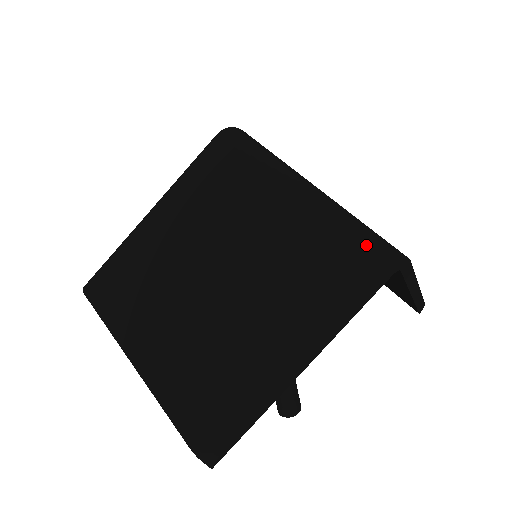
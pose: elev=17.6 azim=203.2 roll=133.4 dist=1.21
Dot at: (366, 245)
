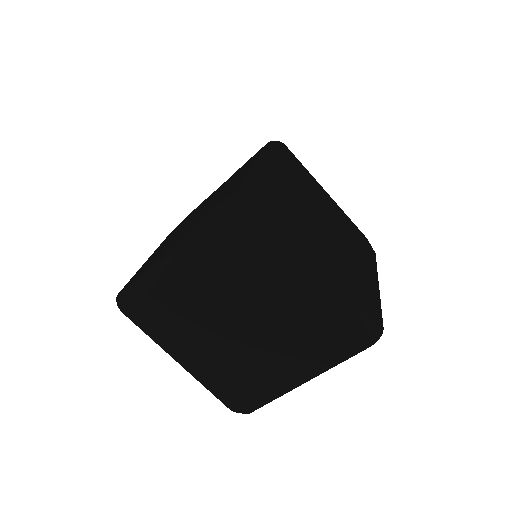
Dot at: (358, 328)
